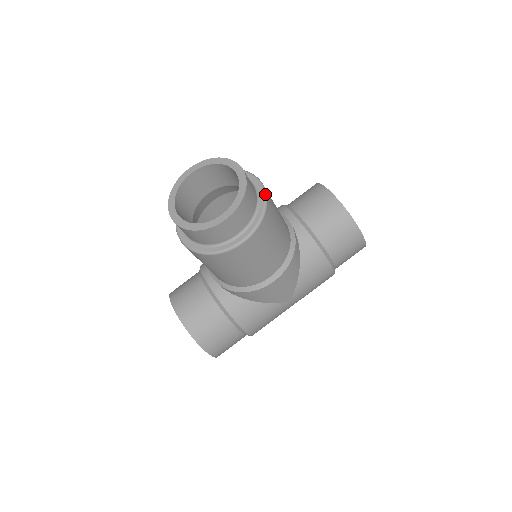
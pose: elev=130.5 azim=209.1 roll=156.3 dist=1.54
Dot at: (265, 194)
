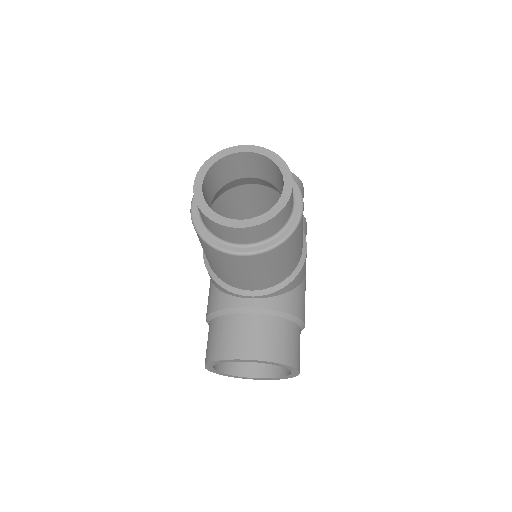
Dot at: occluded
